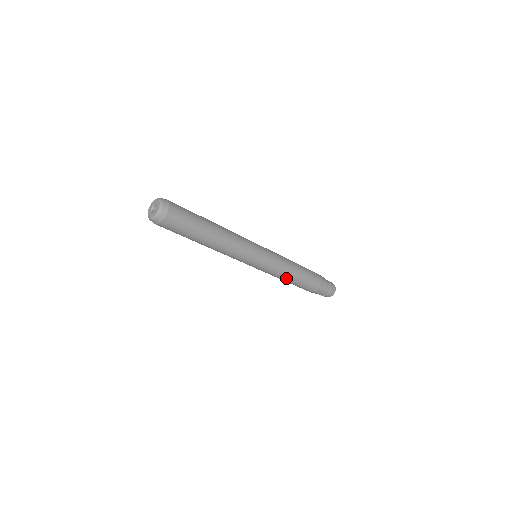
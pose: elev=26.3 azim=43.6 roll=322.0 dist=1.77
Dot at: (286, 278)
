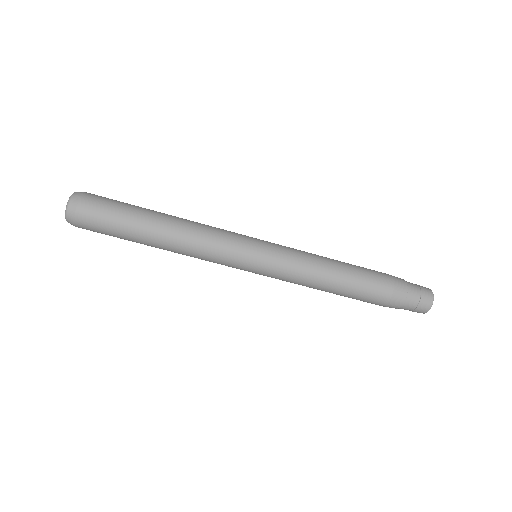
Dot at: (324, 266)
